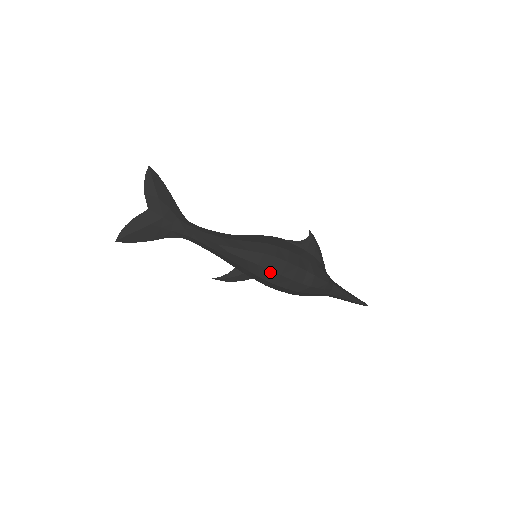
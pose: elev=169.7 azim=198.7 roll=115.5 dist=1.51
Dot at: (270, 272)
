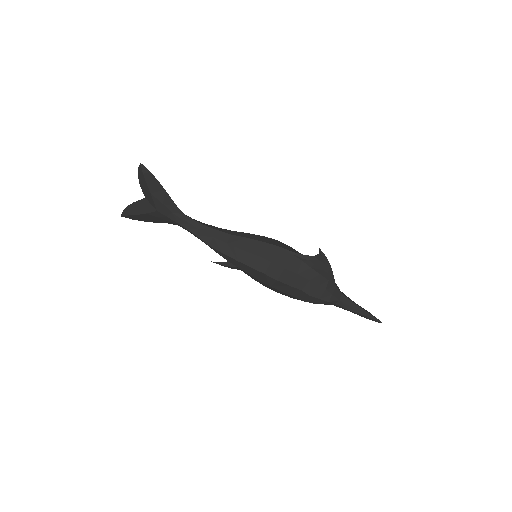
Dot at: (260, 281)
